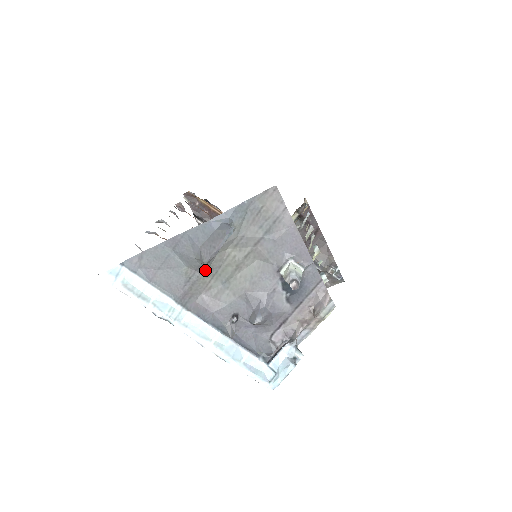
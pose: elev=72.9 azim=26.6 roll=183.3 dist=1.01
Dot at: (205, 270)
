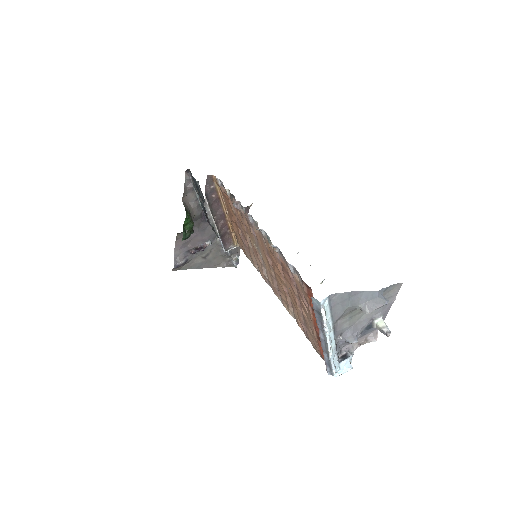
Dot at: (352, 310)
